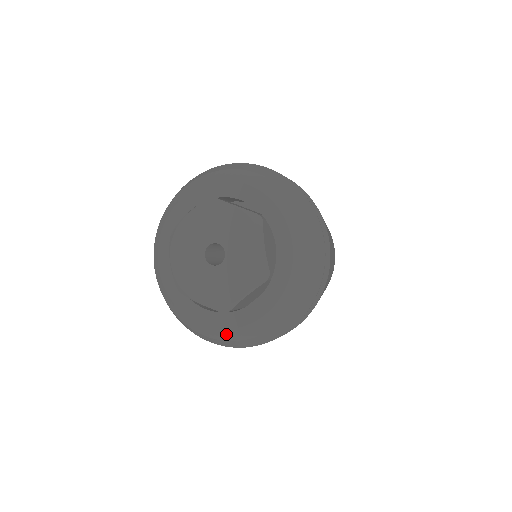
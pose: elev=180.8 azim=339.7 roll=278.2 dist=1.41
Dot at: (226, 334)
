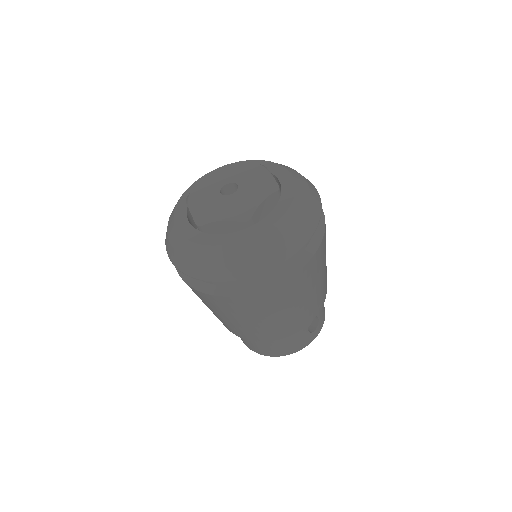
Dot at: (184, 246)
